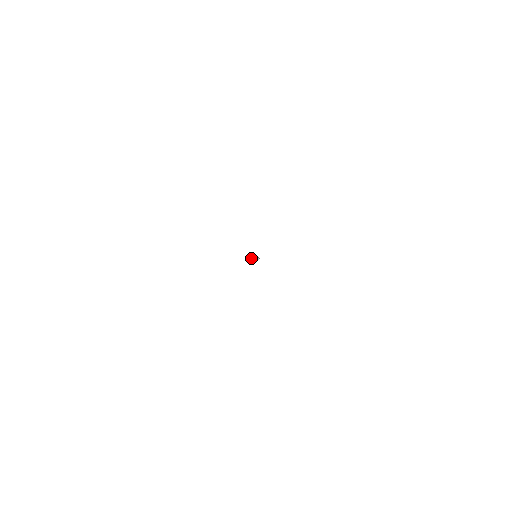
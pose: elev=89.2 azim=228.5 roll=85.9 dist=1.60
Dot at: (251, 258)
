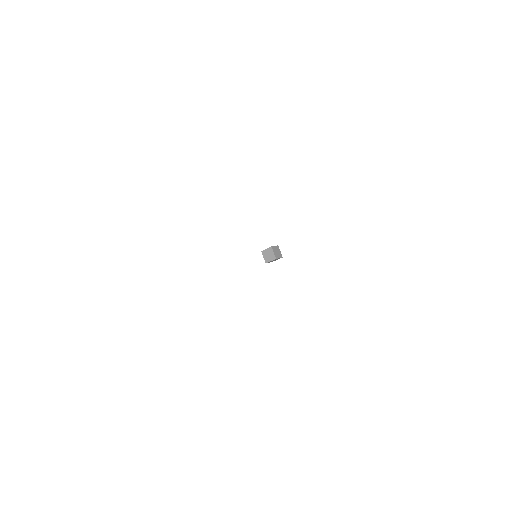
Dot at: (267, 252)
